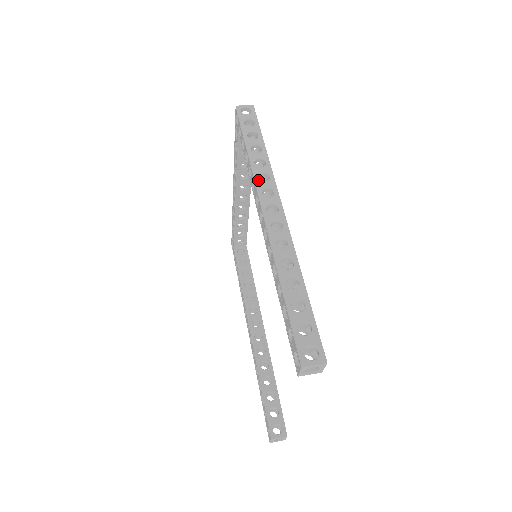
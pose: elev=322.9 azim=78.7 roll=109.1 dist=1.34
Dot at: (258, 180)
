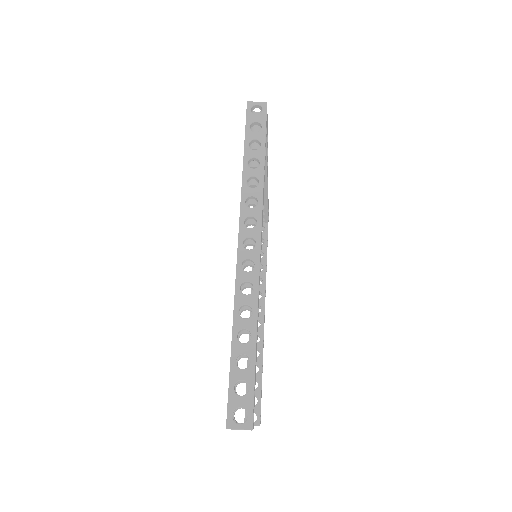
Dot at: (244, 204)
